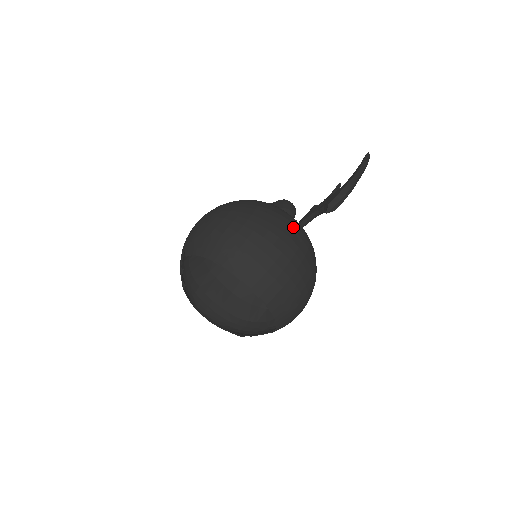
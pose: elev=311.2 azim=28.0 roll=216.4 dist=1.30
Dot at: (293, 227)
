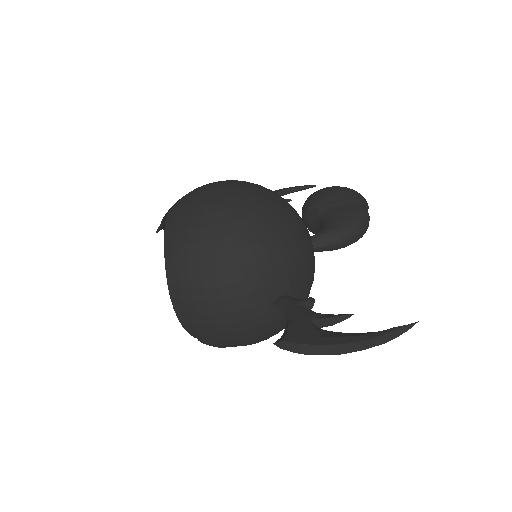
Dot at: (272, 295)
